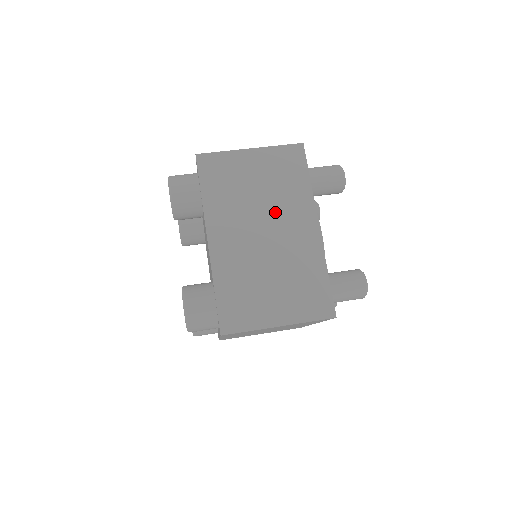
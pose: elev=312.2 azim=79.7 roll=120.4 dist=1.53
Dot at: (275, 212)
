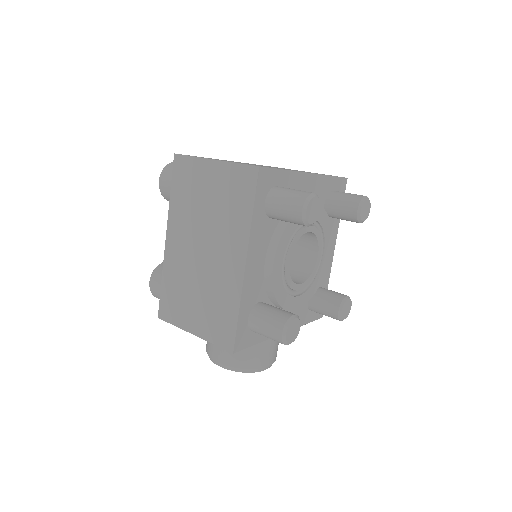
Dot at: (288, 169)
